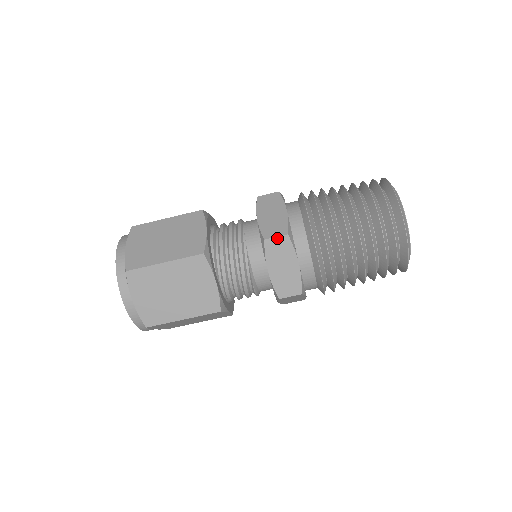
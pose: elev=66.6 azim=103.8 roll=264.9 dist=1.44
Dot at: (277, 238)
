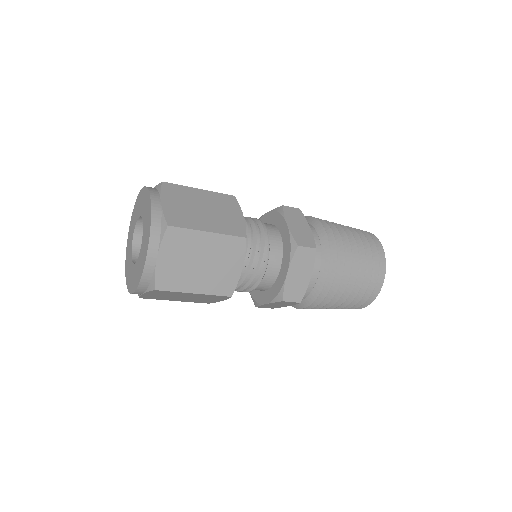
Dot at: (307, 248)
